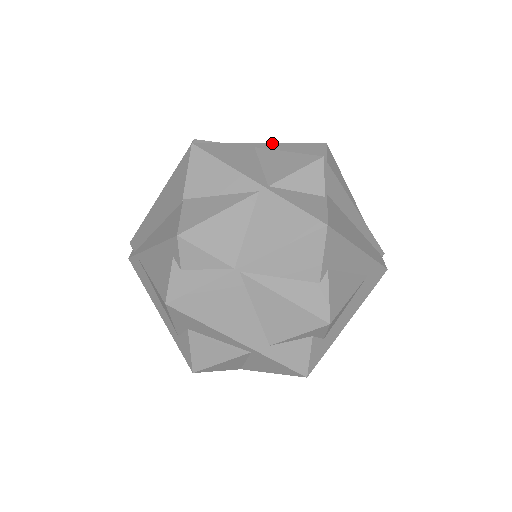
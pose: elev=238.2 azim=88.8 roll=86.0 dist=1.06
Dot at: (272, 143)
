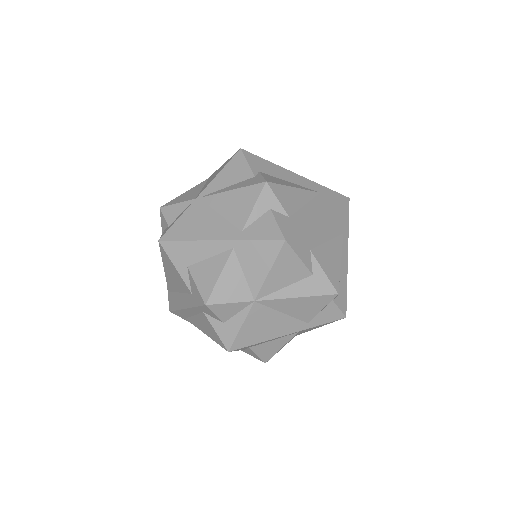
Dot at: occluded
